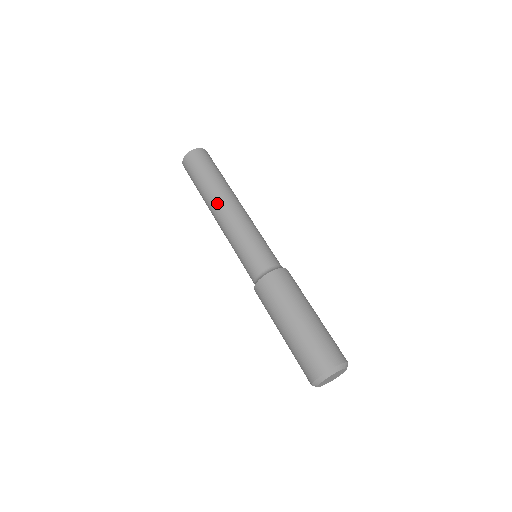
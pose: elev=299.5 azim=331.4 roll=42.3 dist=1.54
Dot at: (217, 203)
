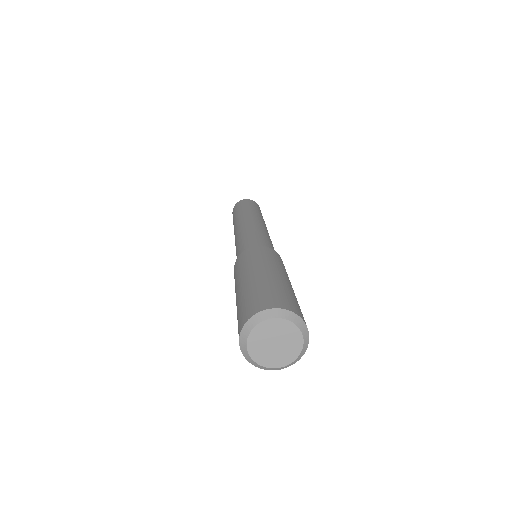
Dot at: (256, 217)
